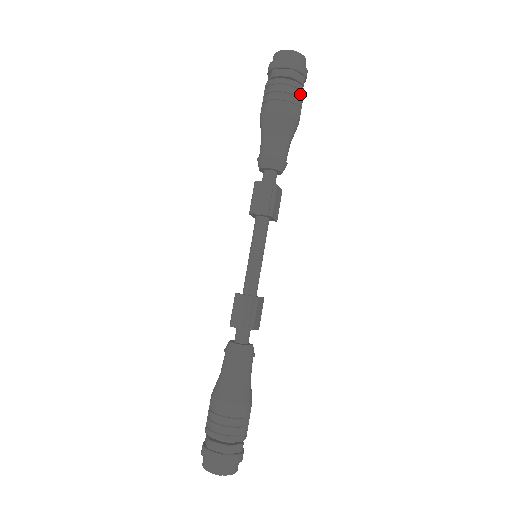
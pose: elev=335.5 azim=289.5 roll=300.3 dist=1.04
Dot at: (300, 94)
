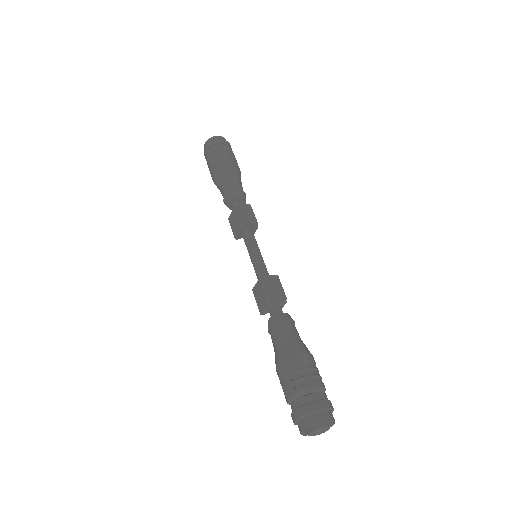
Dot at: occluded
